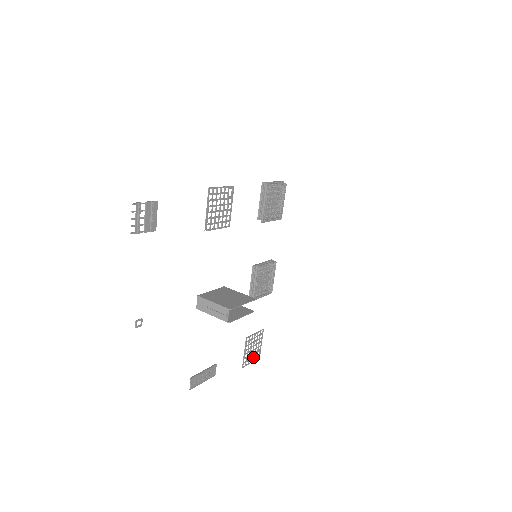
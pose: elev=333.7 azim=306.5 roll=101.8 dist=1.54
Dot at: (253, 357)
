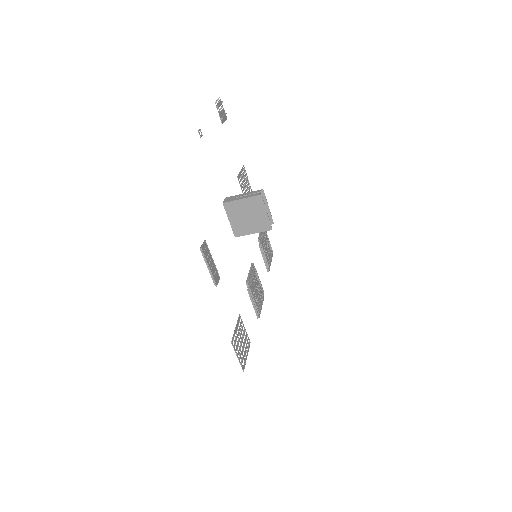
Dot at: (240, 354)
